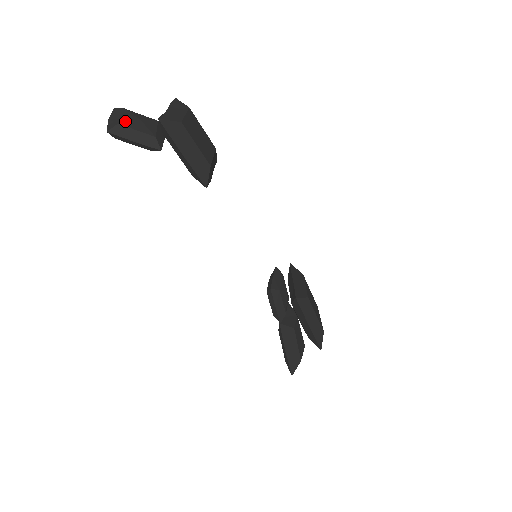
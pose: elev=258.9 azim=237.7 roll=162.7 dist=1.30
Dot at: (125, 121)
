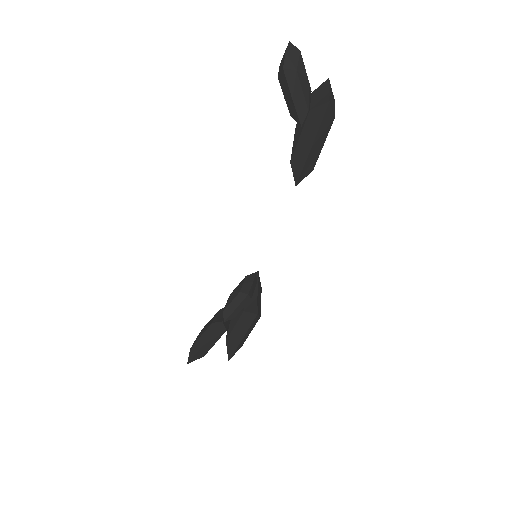
Dot at: (301, 72)
